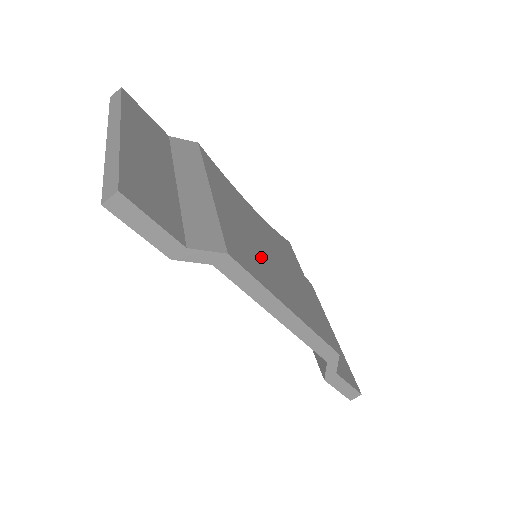
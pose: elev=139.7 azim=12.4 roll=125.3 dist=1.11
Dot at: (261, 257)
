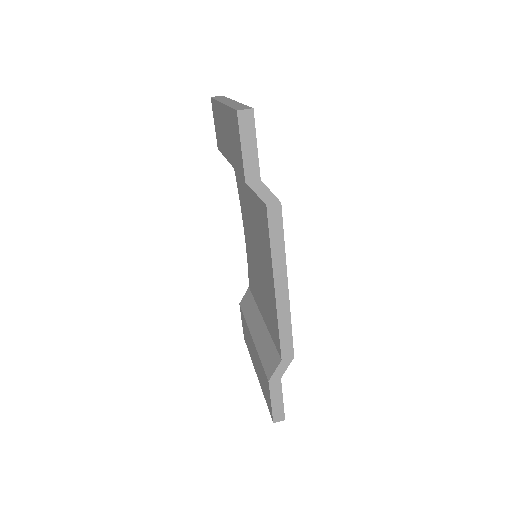
Dot at: occluded
